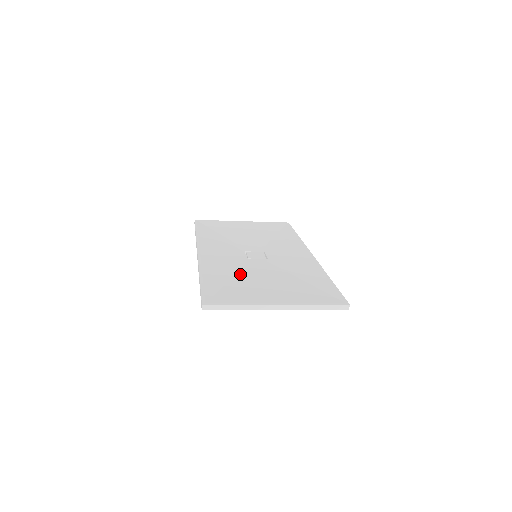
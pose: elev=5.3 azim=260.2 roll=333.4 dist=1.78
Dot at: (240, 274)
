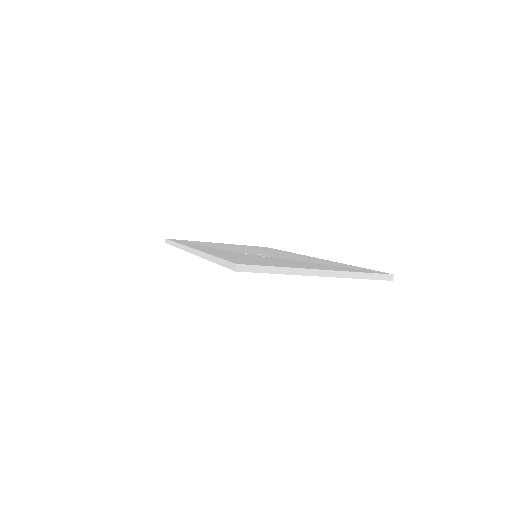
Dot at: (254, 258)
